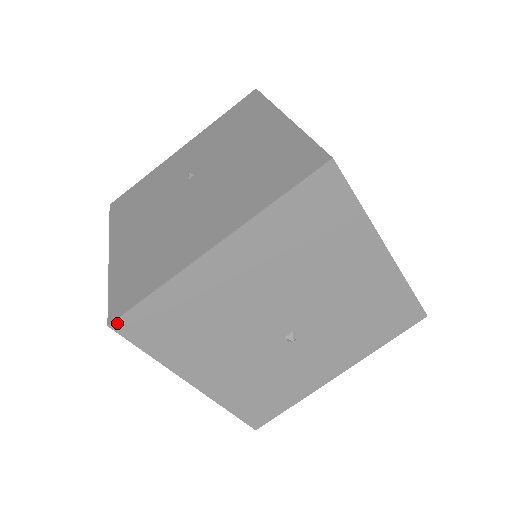
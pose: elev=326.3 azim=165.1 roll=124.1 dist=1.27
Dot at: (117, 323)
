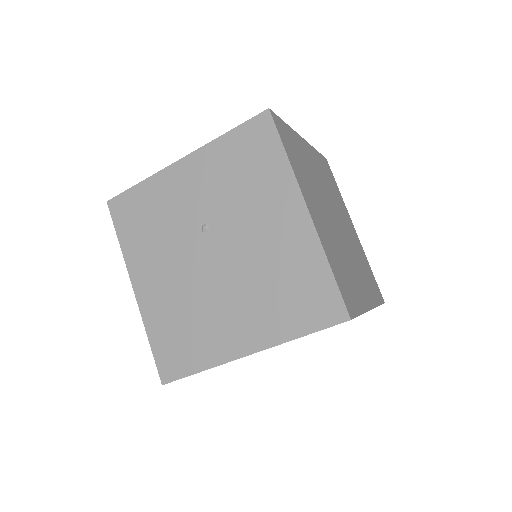
Dot at: occluded
